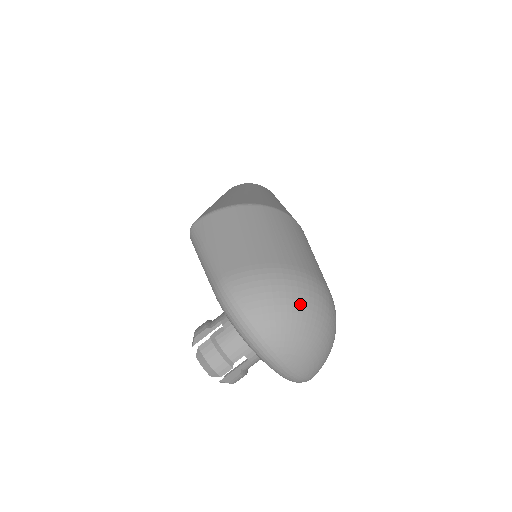
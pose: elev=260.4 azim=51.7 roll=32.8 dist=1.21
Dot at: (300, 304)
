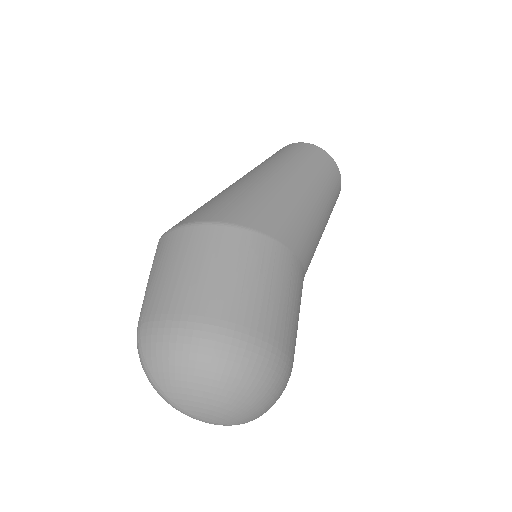
Dot at: (198, 366)
